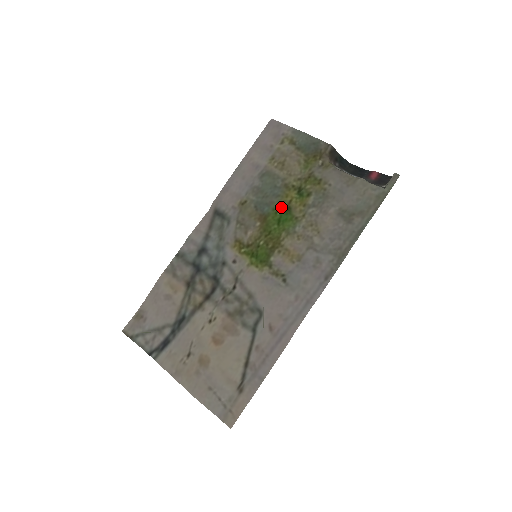
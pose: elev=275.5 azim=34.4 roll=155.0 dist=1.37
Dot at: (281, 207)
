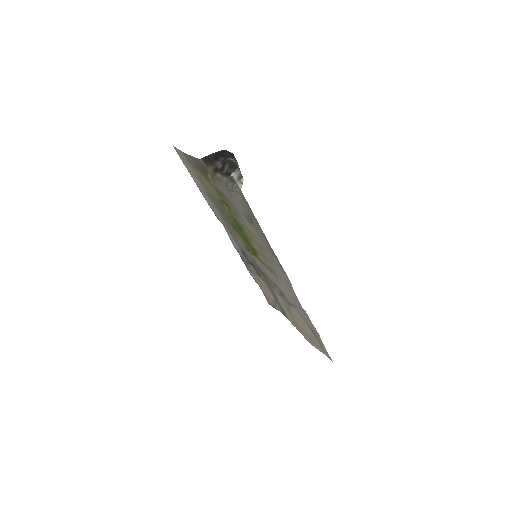
Dot at: (232, 219)
